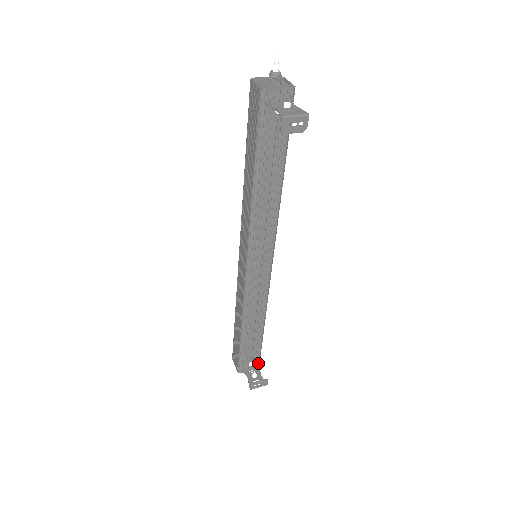
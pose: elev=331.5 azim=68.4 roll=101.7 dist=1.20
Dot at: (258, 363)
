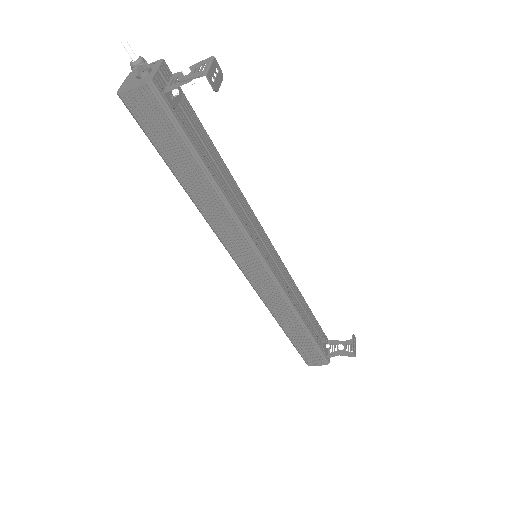
Dot at: (327, 340)
